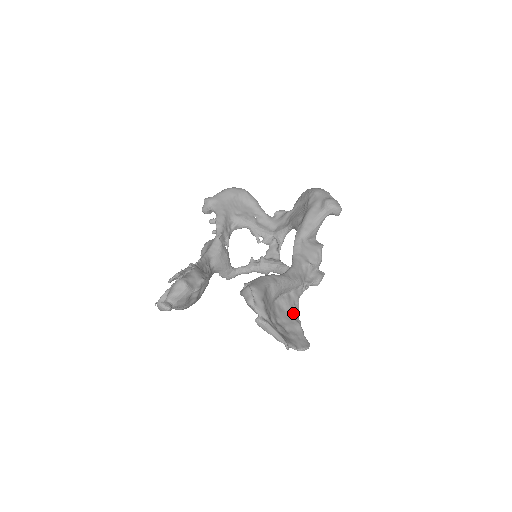
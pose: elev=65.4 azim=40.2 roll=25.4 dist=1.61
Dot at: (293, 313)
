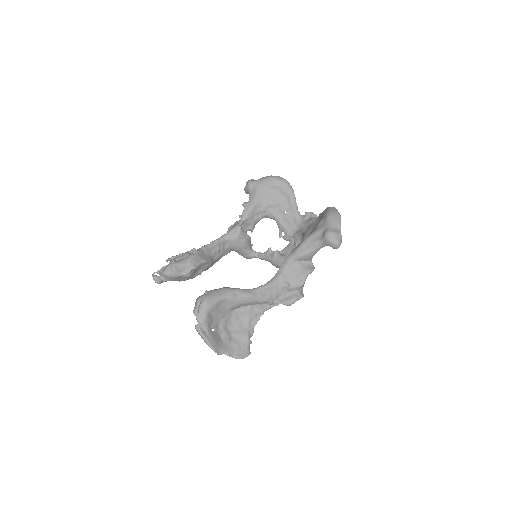
Dot at: (249, 324)
